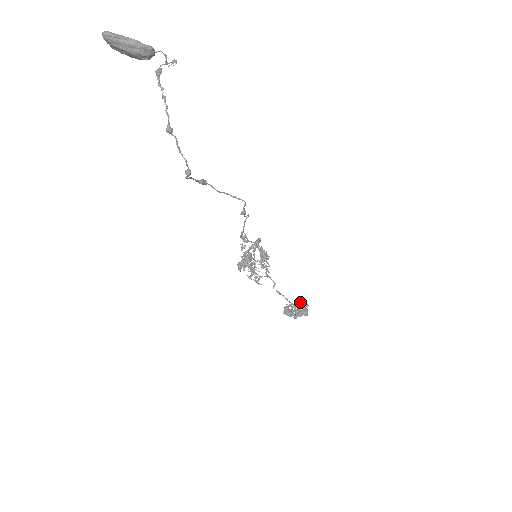
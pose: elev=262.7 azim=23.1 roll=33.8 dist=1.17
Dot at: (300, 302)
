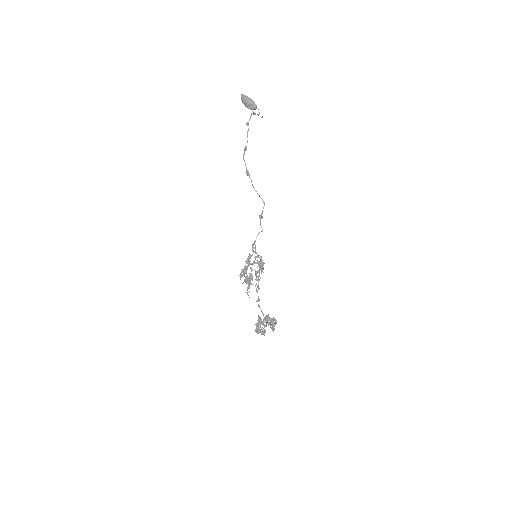
Dot at: occluded
